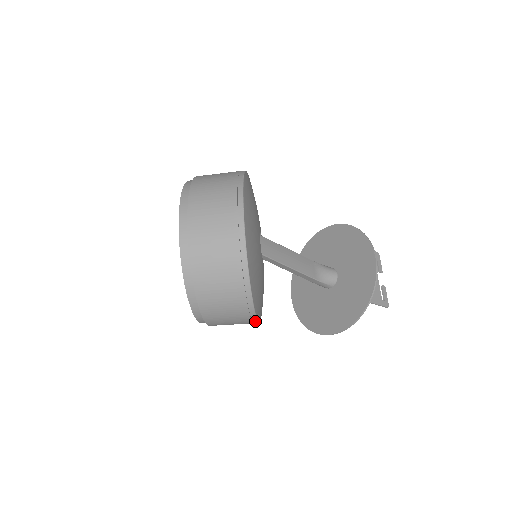
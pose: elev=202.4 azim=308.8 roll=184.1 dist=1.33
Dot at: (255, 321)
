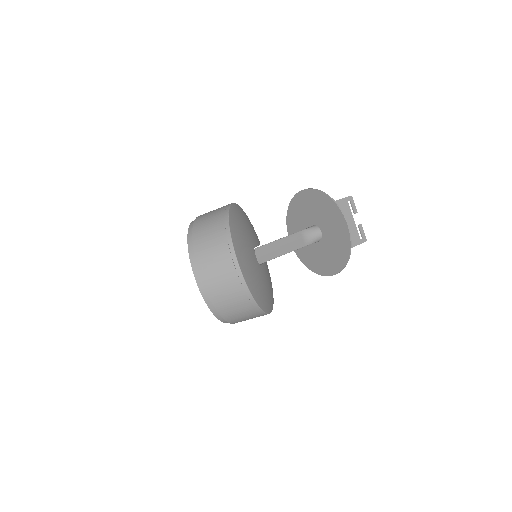
Dot at: occluded
